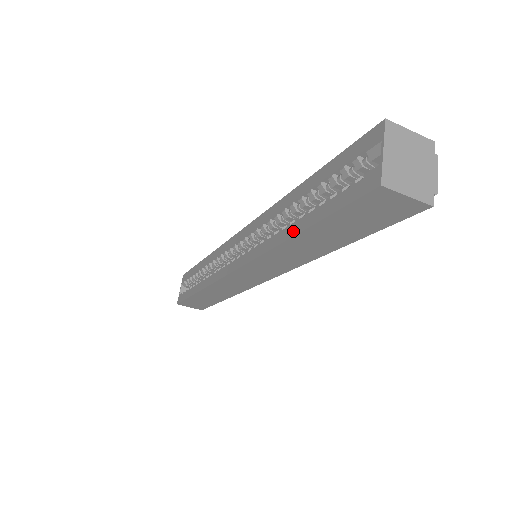
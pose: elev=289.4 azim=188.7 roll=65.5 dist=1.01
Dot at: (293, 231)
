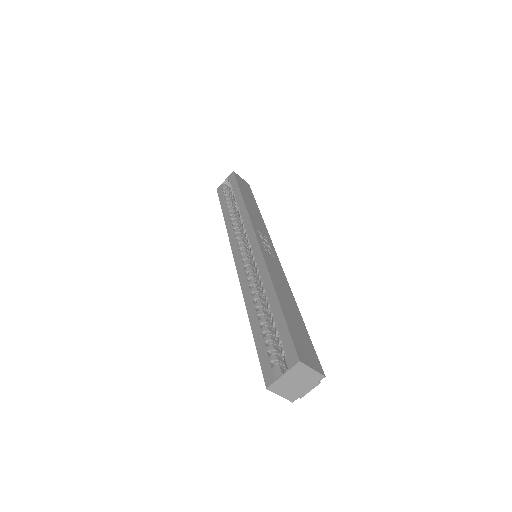
Dot at: (251, 316)
